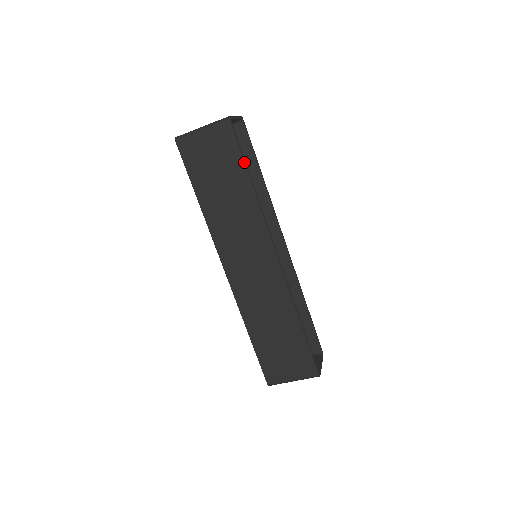
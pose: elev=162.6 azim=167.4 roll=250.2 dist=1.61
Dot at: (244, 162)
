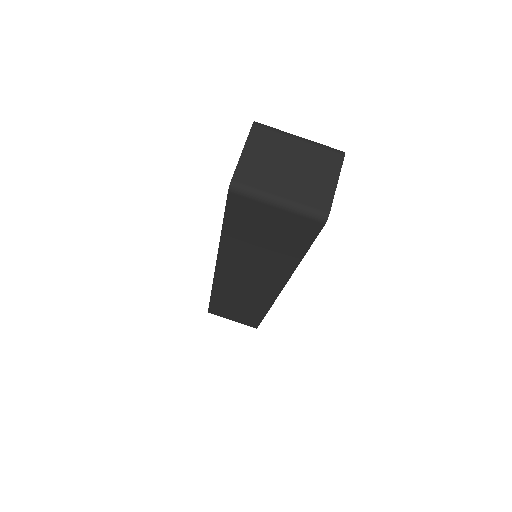
Dot at: (307, 250)
